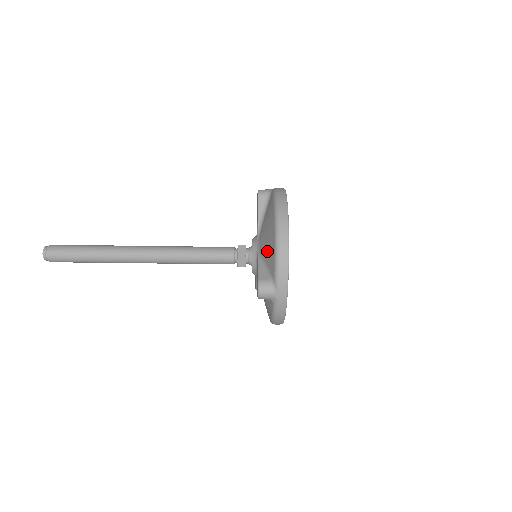
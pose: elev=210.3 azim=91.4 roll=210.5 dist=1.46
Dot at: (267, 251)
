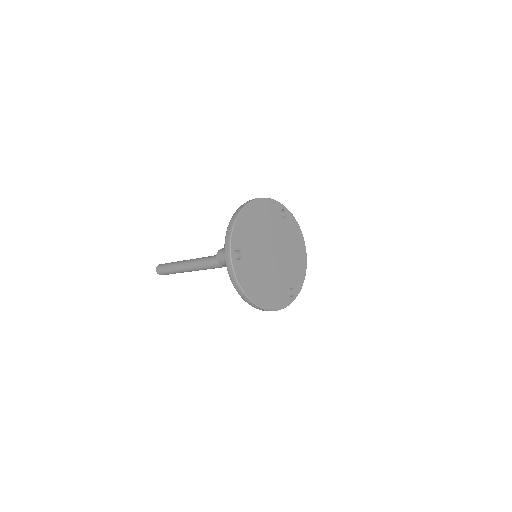
Dot at: occluded
